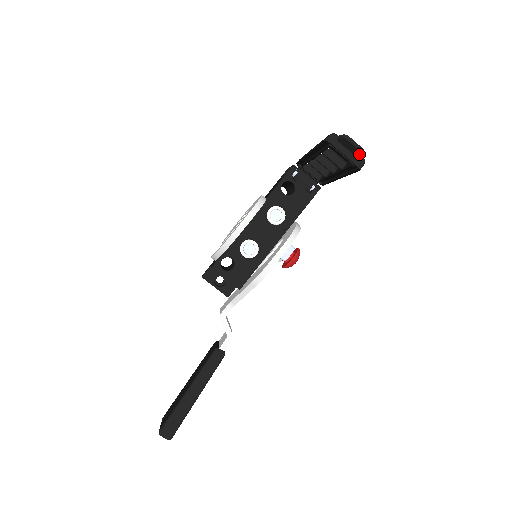
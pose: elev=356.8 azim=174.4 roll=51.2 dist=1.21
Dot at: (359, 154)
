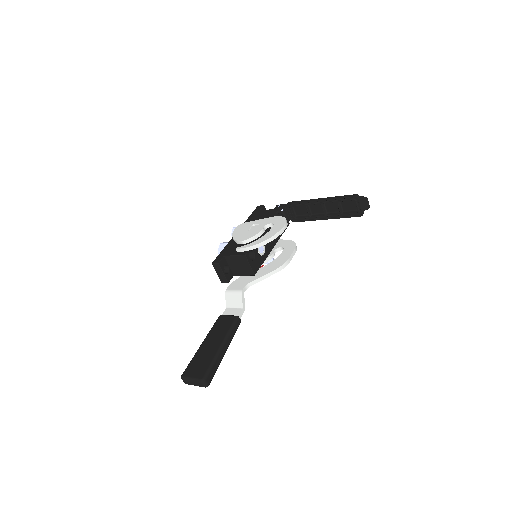
Dot at: (367, 208)
